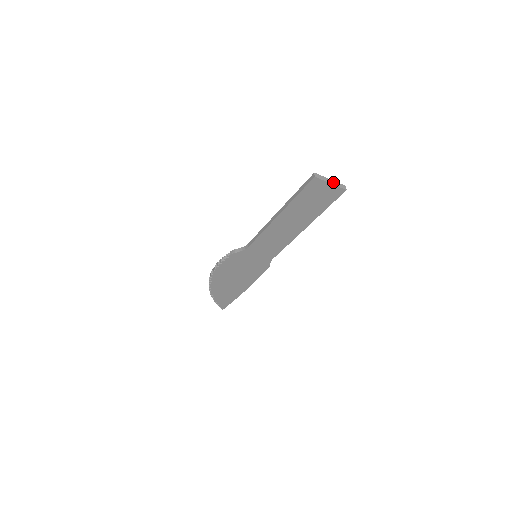
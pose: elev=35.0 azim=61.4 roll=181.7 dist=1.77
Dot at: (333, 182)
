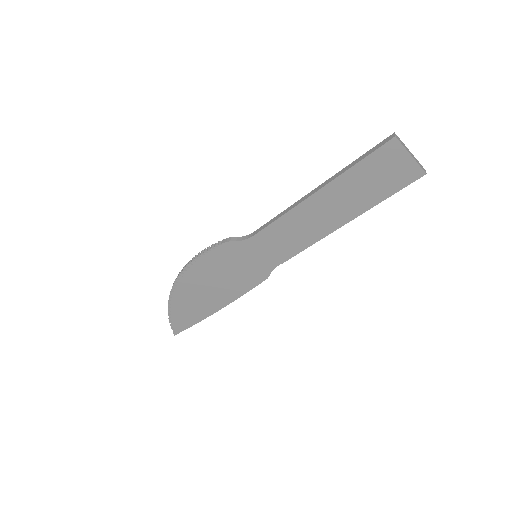
Dot at: (413, 156)
